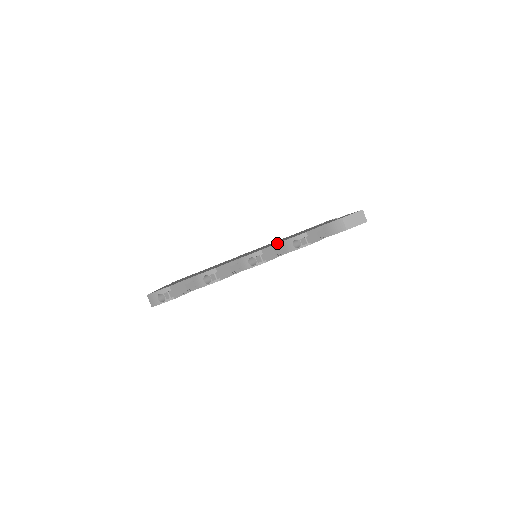
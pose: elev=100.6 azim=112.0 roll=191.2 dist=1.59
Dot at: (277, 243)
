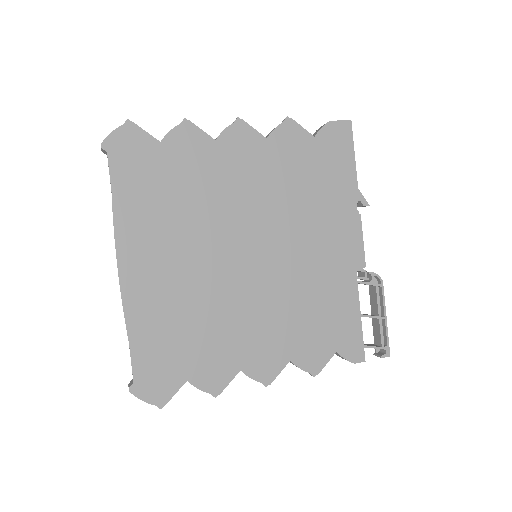
Dot at: occluded
